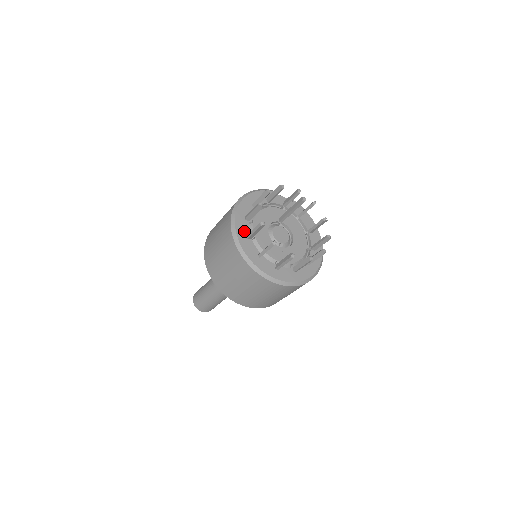
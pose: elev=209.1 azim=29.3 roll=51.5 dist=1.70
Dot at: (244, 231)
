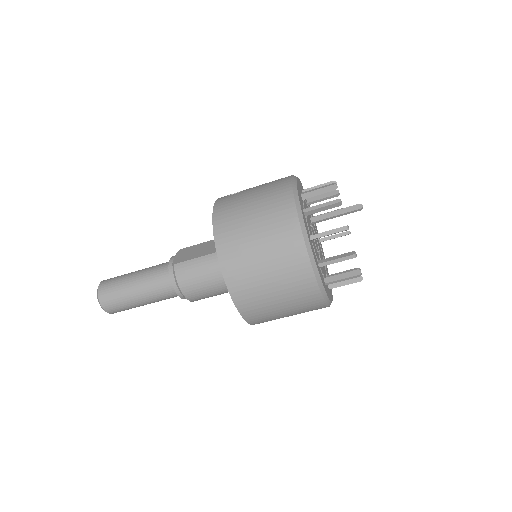
Dot at: (307, 229)
